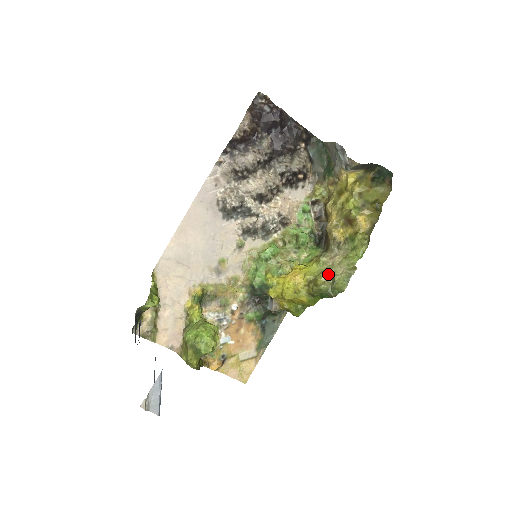
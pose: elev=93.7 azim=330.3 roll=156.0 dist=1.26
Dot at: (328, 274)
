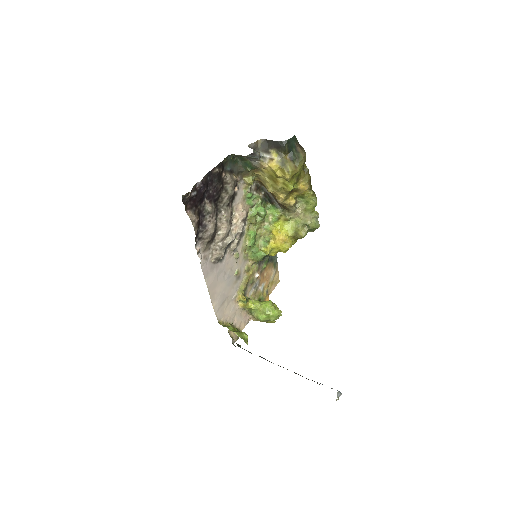
Dot at: (302, 225)
